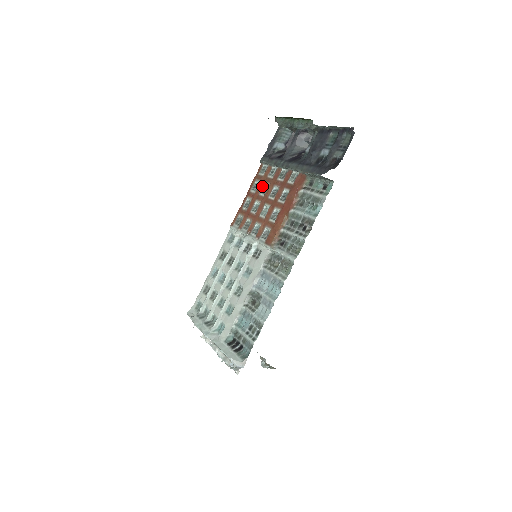
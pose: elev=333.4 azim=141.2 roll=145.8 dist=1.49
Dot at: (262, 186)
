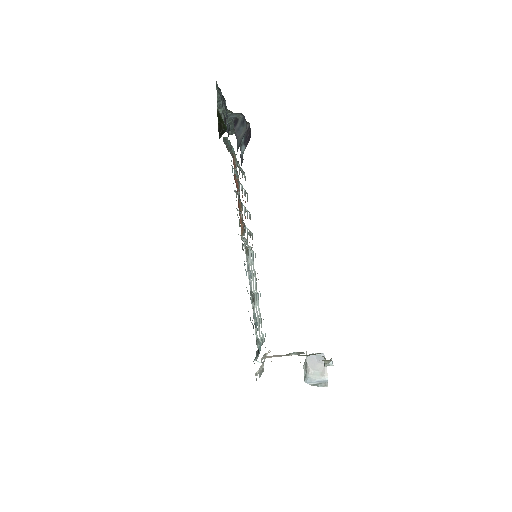
Dot at: (244, 193)
